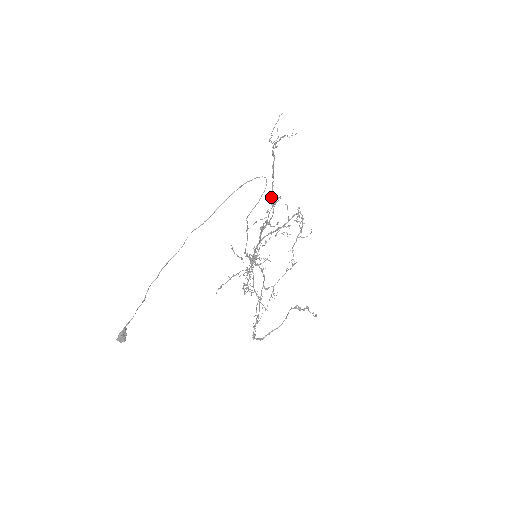
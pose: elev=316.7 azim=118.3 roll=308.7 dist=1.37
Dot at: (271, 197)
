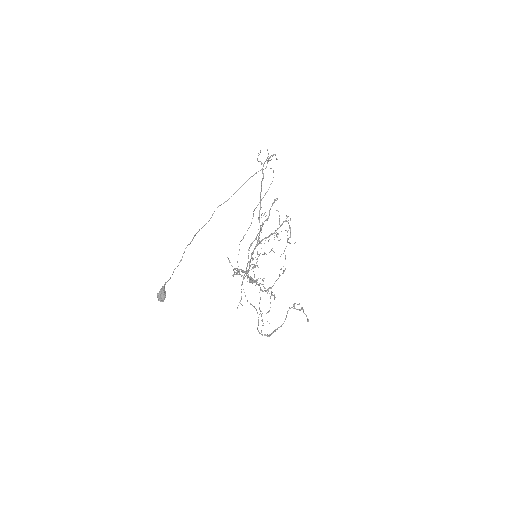
Dot at: (259, 212)
